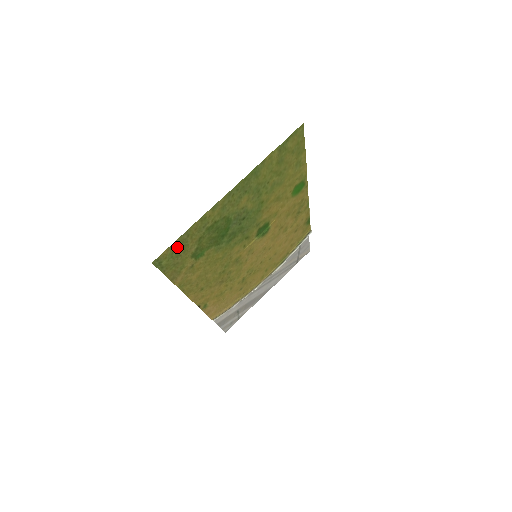
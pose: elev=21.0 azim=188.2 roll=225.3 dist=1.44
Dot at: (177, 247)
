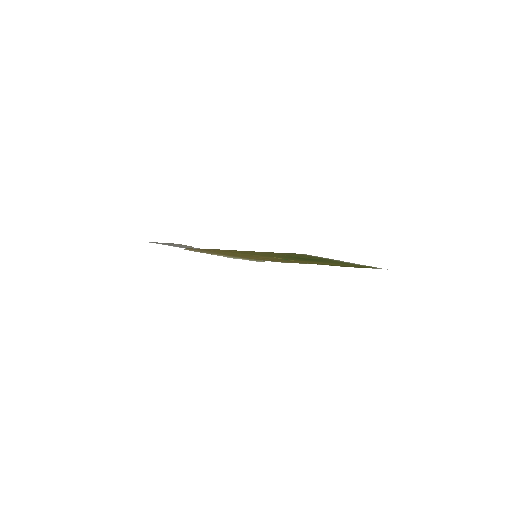
Dot at: occluded
